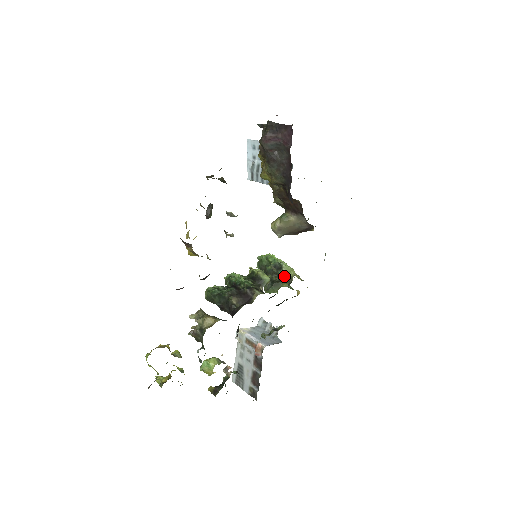
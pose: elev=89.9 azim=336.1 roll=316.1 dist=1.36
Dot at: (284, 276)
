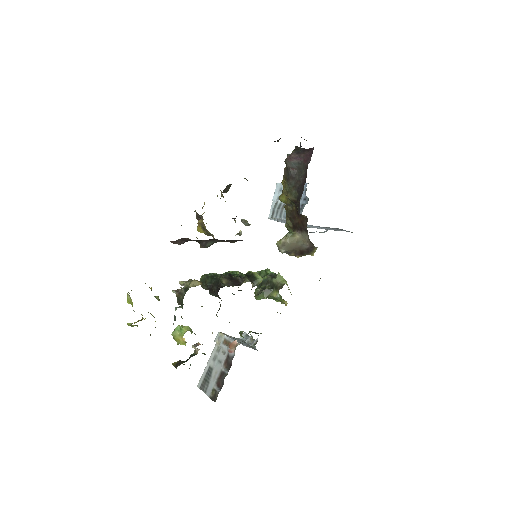
Dot at: (277, 283)
